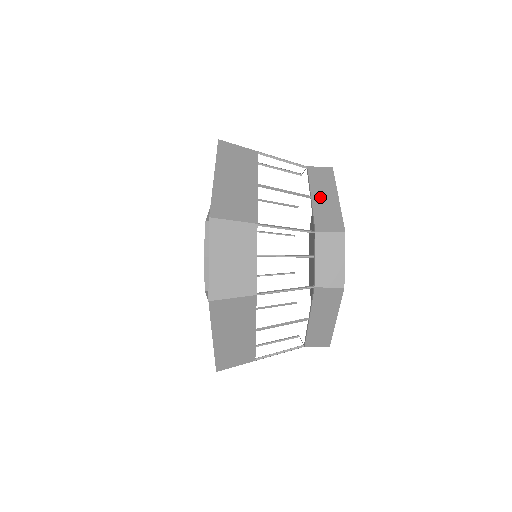
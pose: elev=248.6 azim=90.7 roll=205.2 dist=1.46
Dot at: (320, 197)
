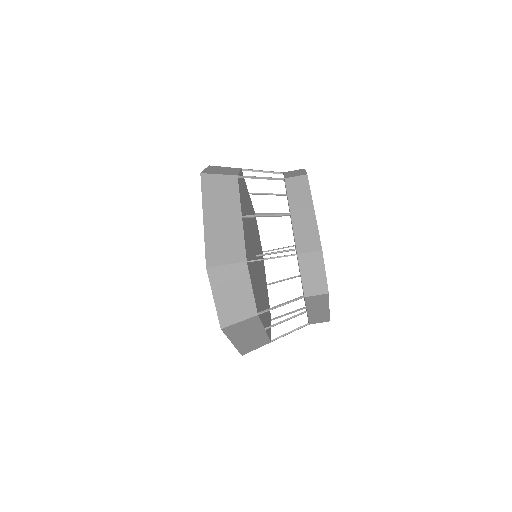
Dot at: (298, 214)
